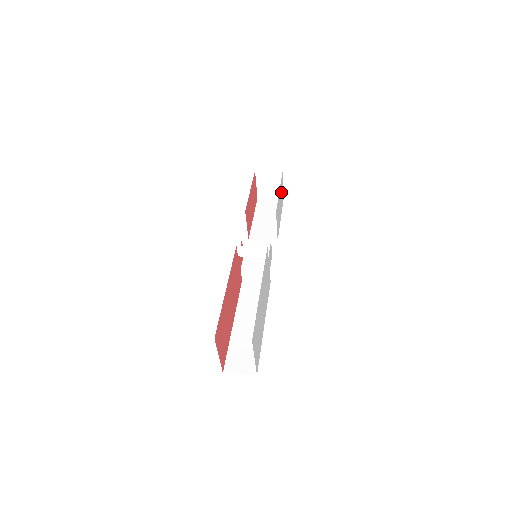
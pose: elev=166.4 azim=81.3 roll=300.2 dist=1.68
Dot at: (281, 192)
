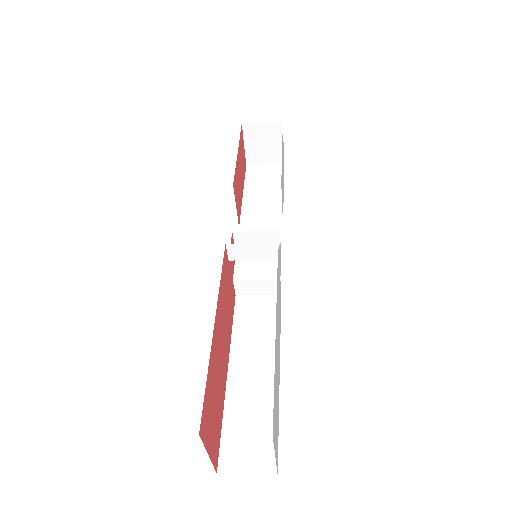
Dot at: occluded
